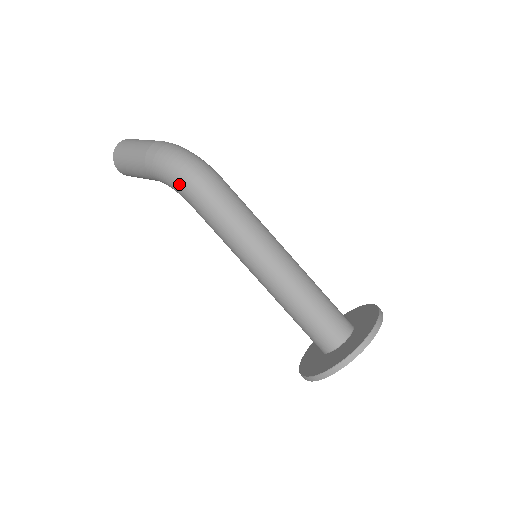
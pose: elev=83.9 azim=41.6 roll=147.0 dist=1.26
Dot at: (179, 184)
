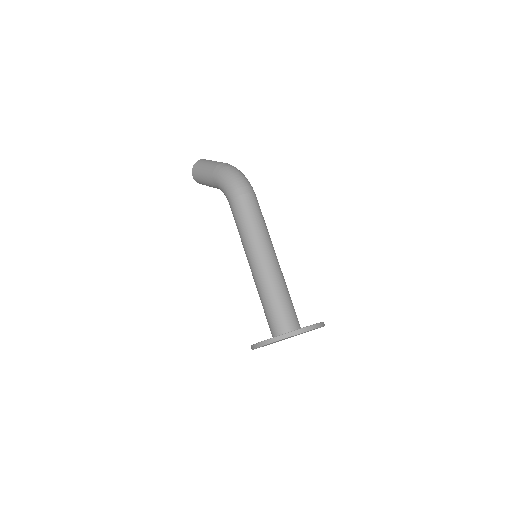
Dot at: (229, 188)
